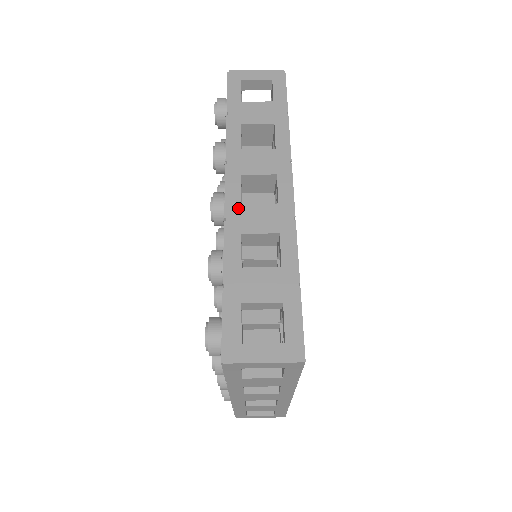
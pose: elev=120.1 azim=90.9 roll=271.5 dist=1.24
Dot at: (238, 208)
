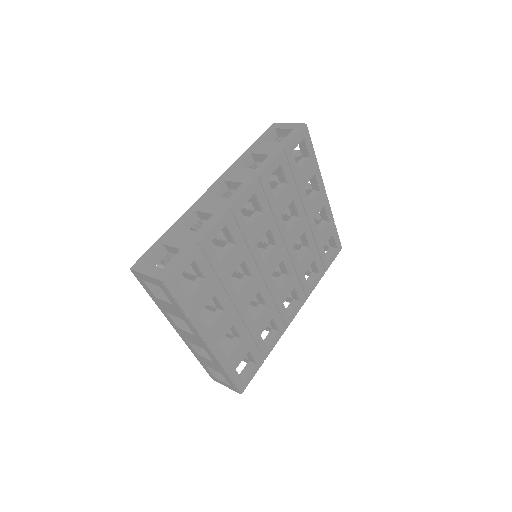
Dot at: (206, 197)
